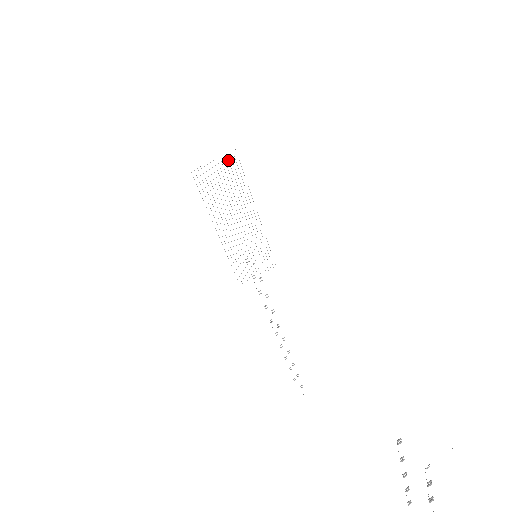
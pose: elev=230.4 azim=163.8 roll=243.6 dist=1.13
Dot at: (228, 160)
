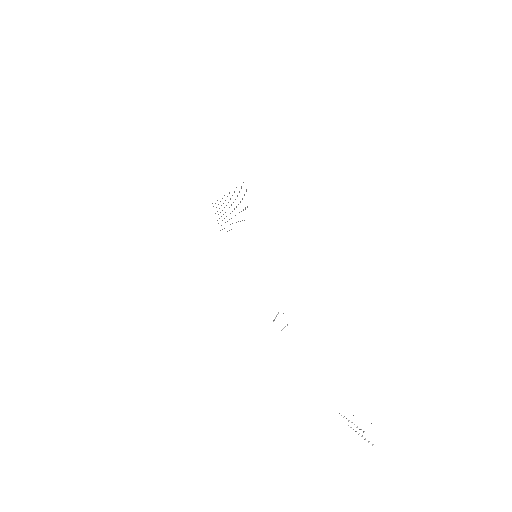
Dot at: occluded
